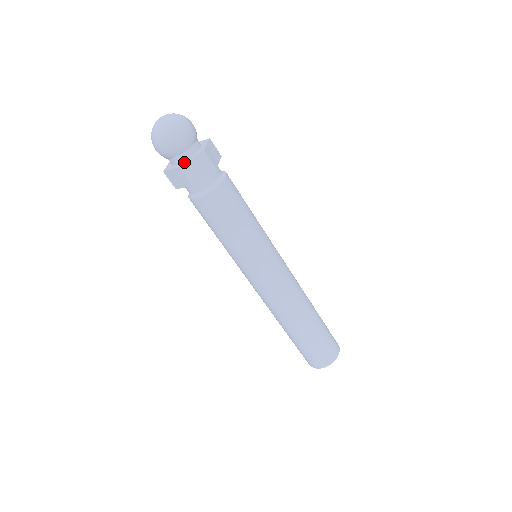
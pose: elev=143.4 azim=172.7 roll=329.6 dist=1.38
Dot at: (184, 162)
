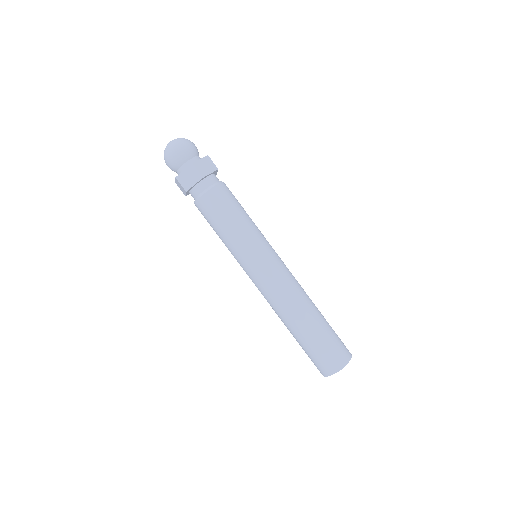
Dot at: (195, 162)
